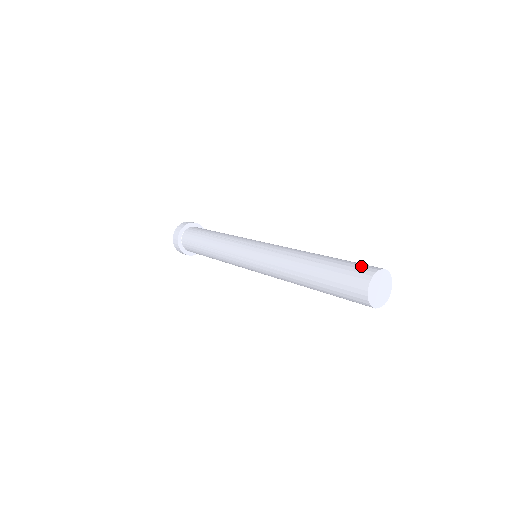
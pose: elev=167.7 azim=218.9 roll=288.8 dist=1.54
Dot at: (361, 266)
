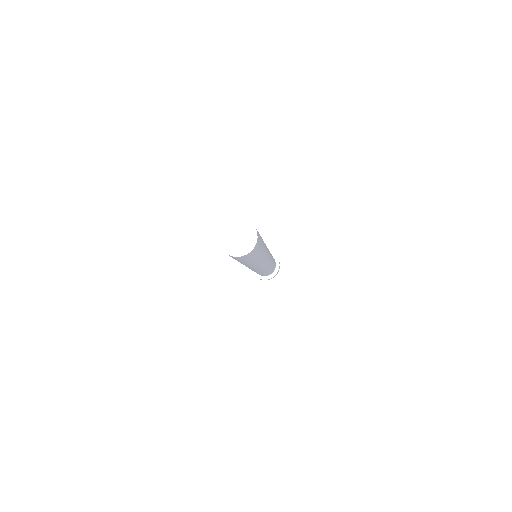
Dot at: occluded
